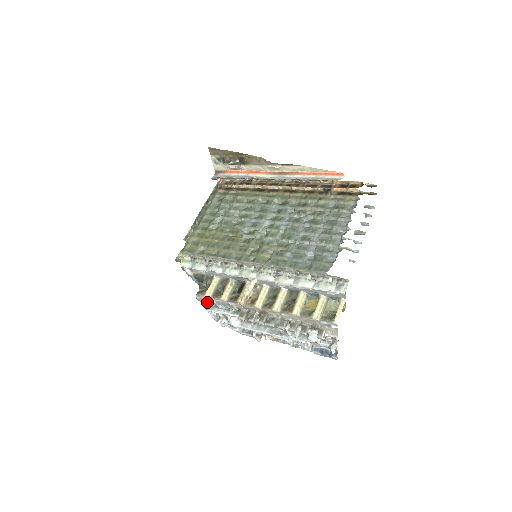
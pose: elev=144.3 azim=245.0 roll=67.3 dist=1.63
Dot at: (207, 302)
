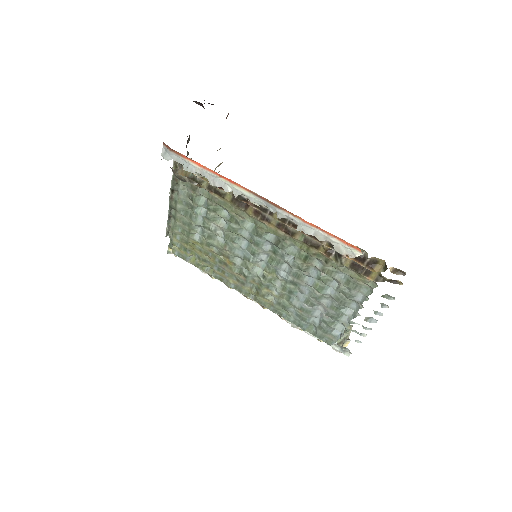
Dot at: occluded
